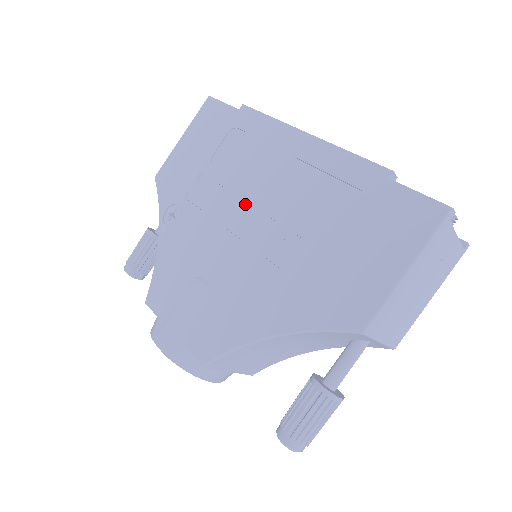
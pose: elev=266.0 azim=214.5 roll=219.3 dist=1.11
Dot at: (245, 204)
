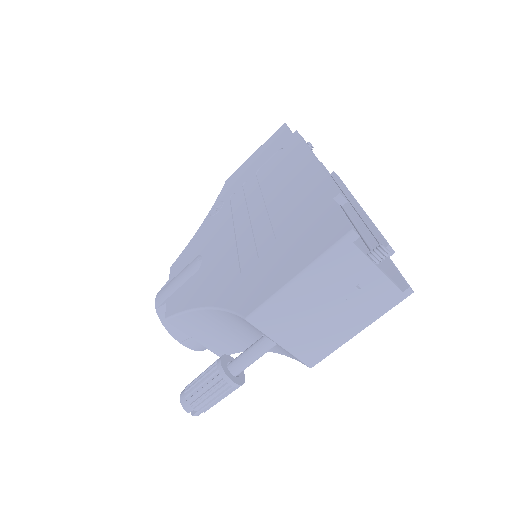
Dot at: (253, 207)
